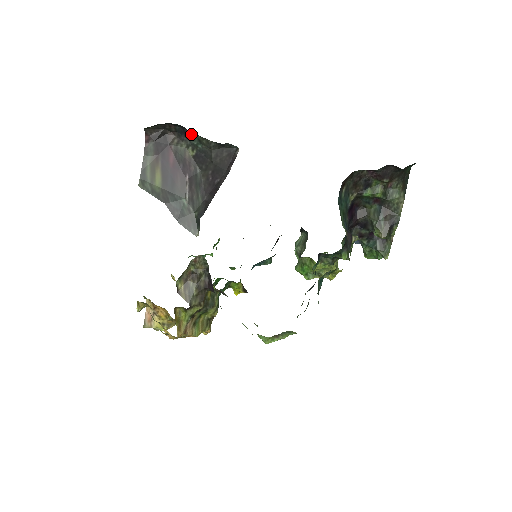
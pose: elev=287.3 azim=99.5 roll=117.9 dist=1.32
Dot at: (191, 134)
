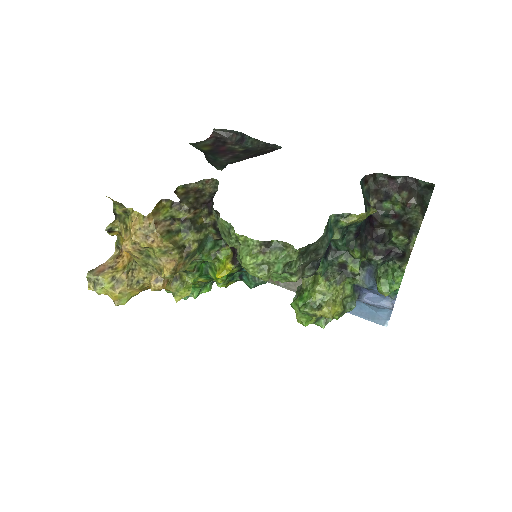
Dot at: (247, 139)
